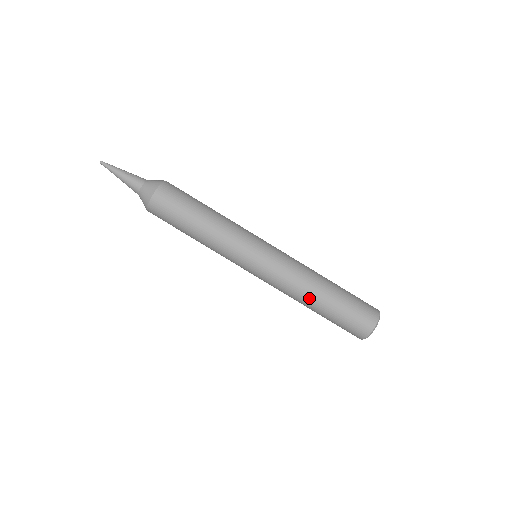
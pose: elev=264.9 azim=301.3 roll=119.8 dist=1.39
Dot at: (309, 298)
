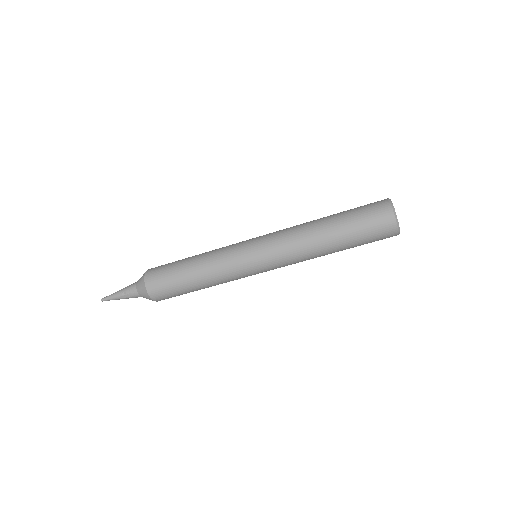
Dot at: occluded
